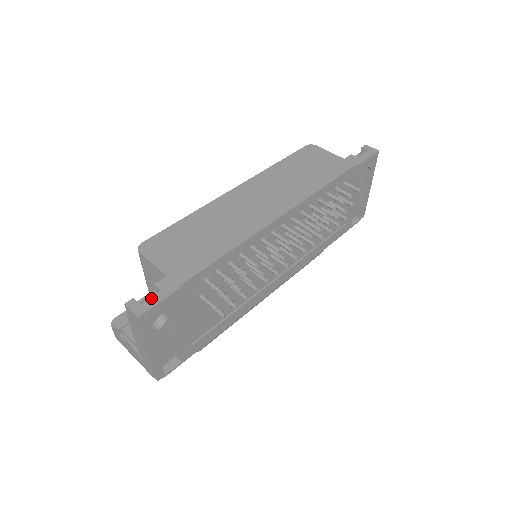
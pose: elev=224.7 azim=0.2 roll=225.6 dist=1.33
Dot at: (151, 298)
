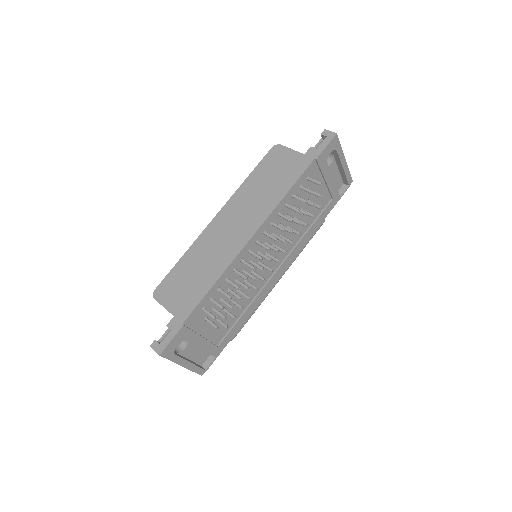
Dot at: (166, 338)
